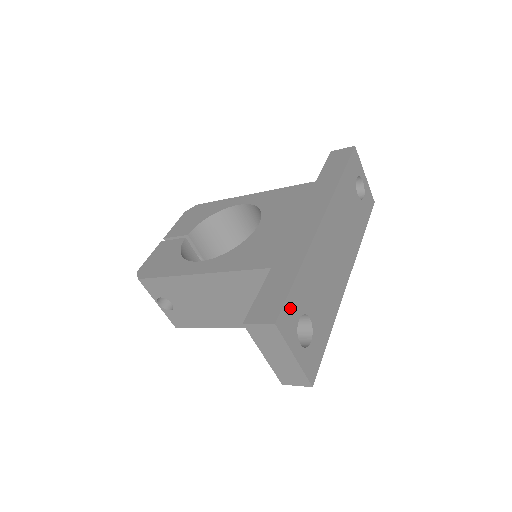
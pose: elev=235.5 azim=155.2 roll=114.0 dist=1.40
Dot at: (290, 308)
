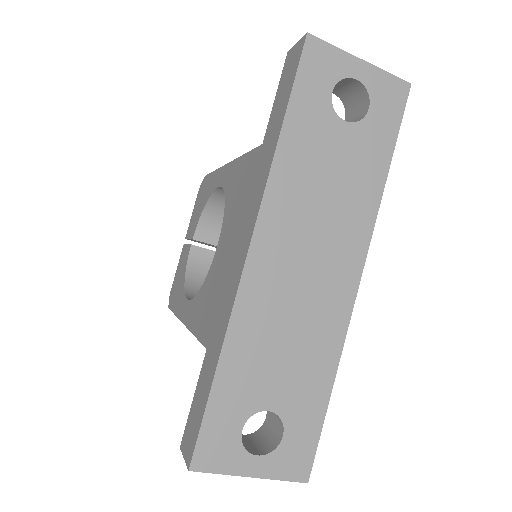
Dot at: (215, 431)
